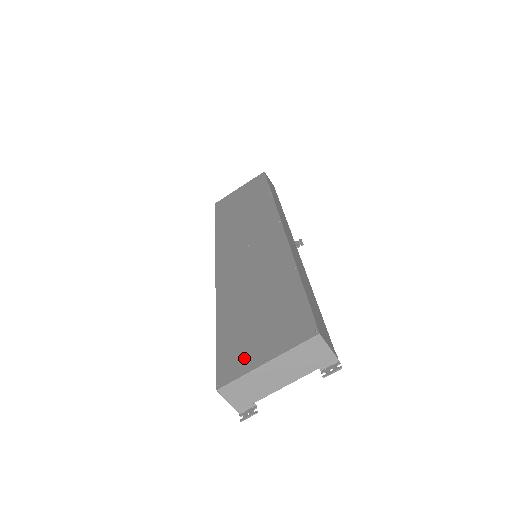
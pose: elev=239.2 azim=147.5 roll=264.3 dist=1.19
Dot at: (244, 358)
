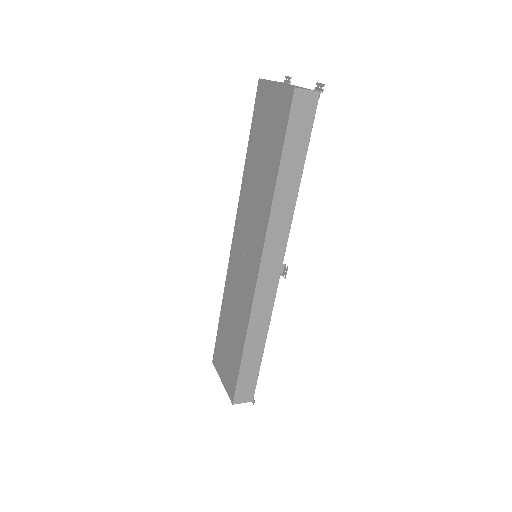
Dot at: (219, 364)
